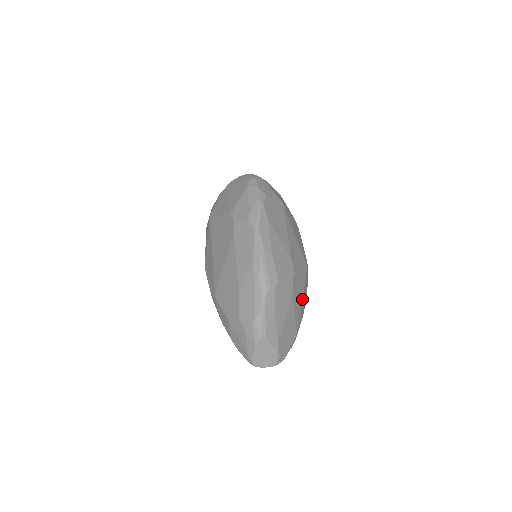
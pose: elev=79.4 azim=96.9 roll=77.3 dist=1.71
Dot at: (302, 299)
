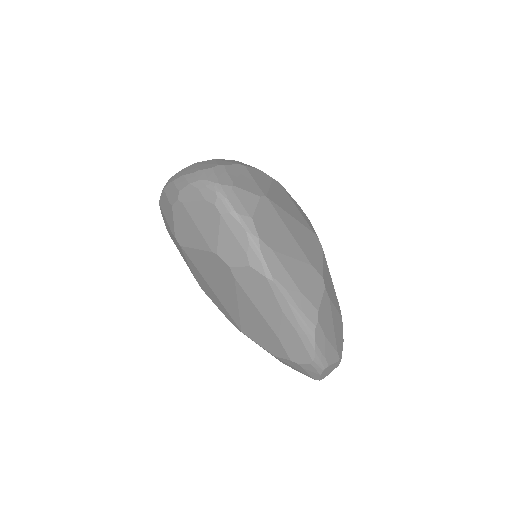
Dot at: (331, 280)
